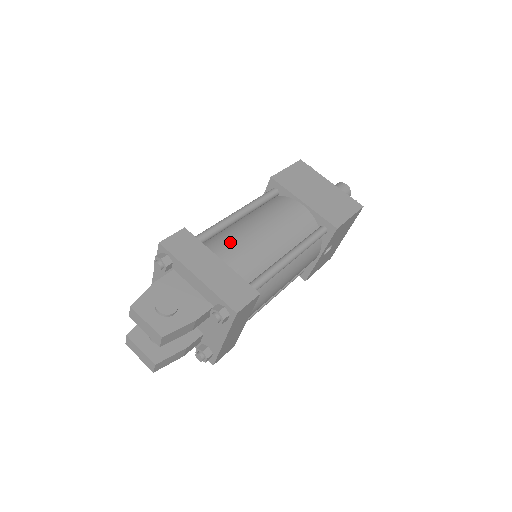
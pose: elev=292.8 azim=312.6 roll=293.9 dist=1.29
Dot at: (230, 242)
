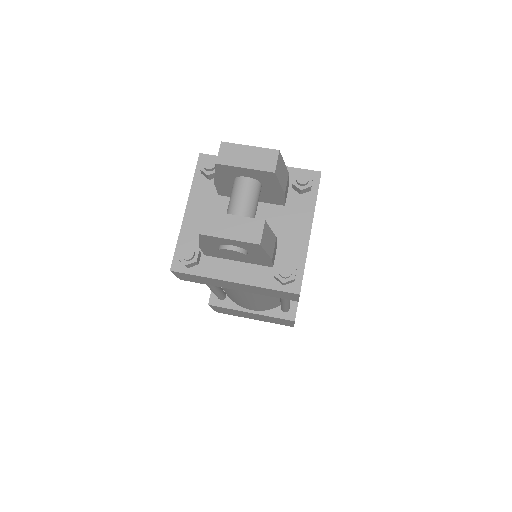
Dot at: occluded
